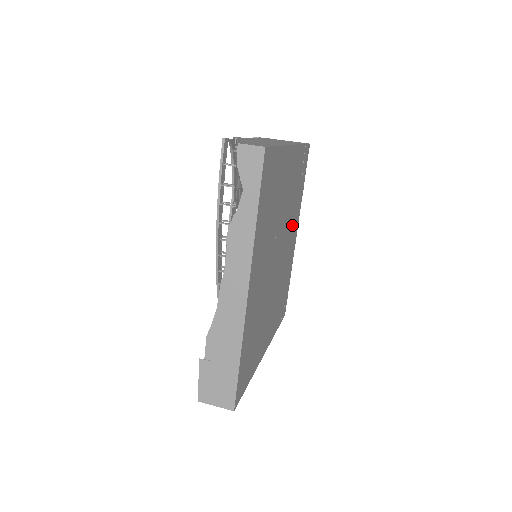
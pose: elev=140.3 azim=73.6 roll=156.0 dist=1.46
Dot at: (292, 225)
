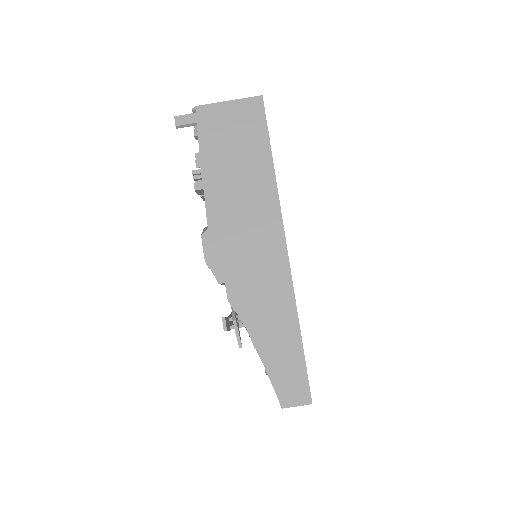
Dot at: occluded
